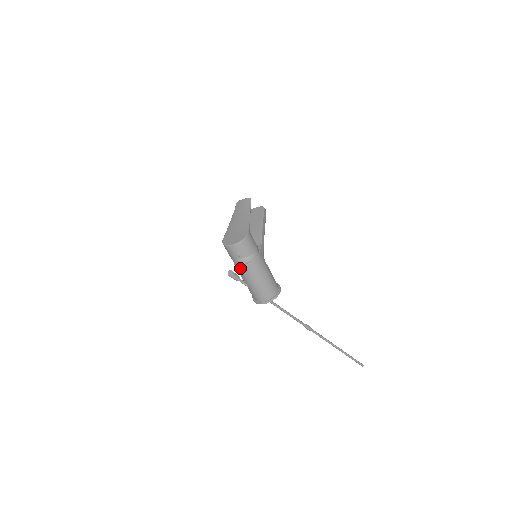
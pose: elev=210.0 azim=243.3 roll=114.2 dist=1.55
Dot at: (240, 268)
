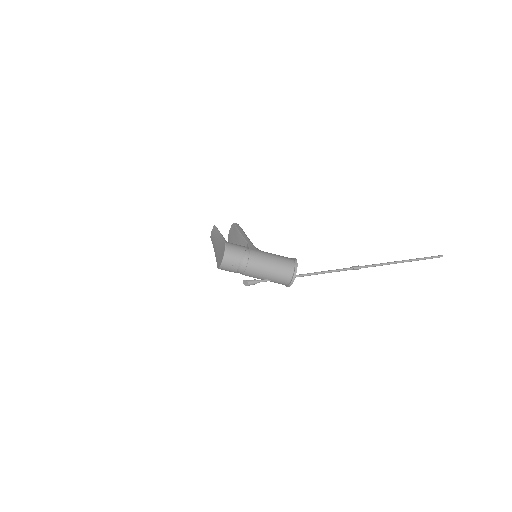
Dot at: (247, 272)
